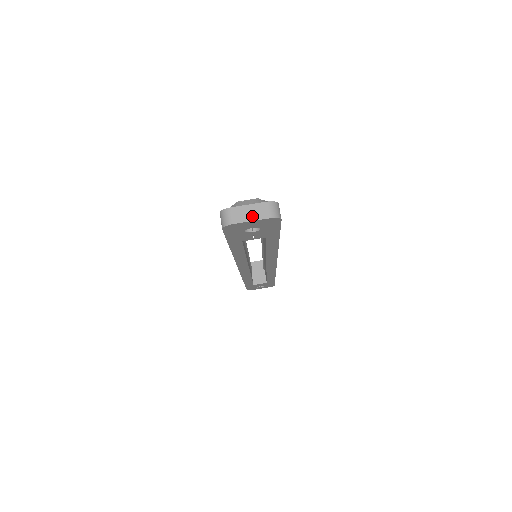
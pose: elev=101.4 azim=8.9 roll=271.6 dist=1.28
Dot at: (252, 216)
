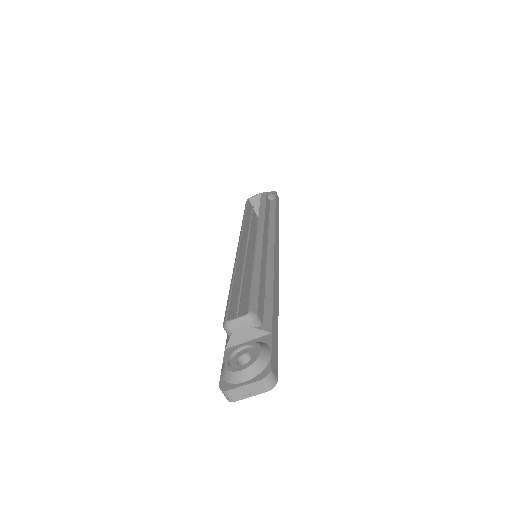
Dot at: (250, 393)
